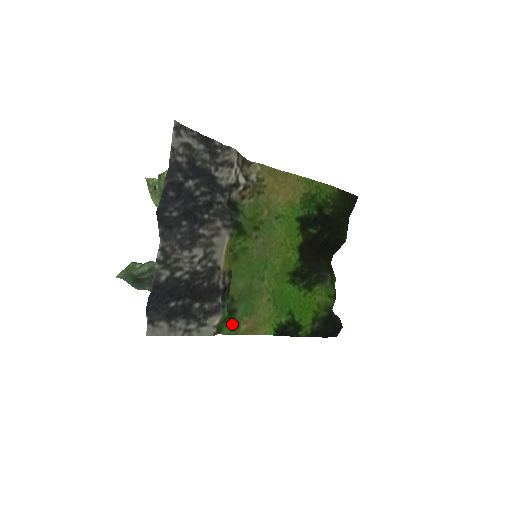
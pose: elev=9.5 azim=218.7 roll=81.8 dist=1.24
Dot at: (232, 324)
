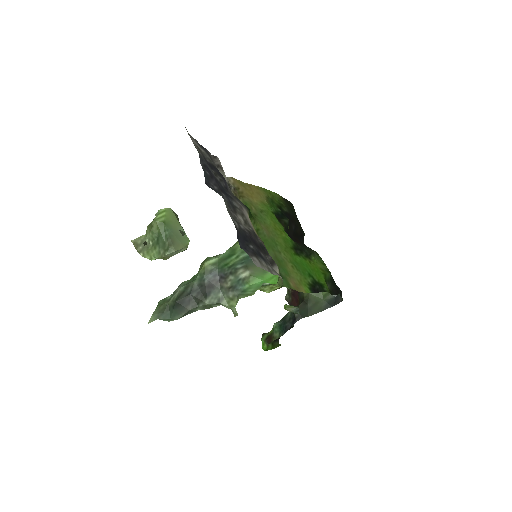
Dot at: (284, 280)
